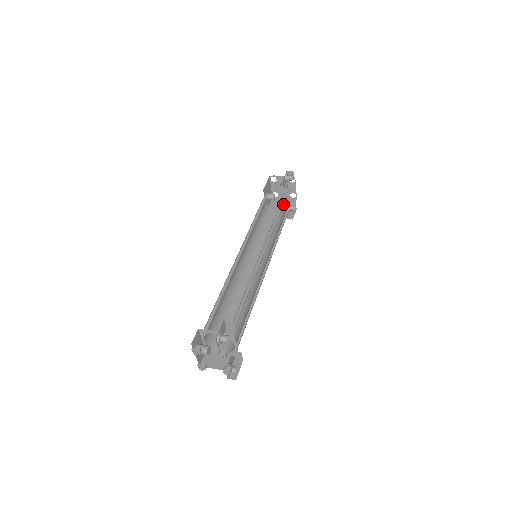
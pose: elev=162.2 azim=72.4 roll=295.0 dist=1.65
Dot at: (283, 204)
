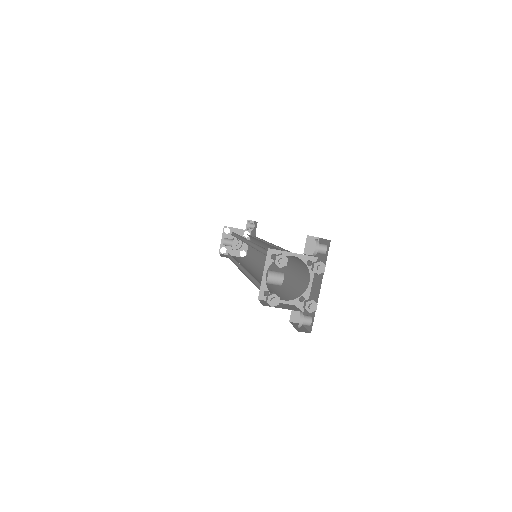
Dot at: occluded
